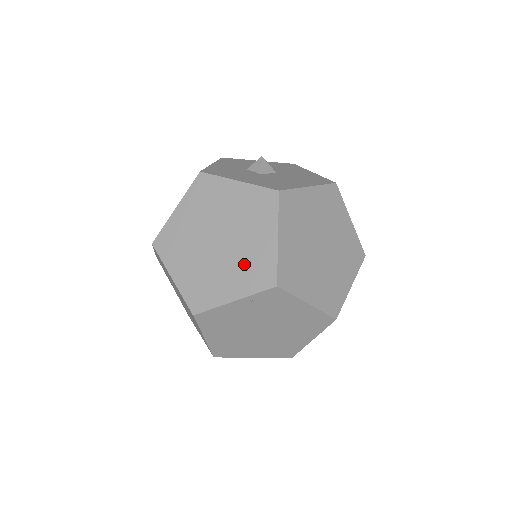
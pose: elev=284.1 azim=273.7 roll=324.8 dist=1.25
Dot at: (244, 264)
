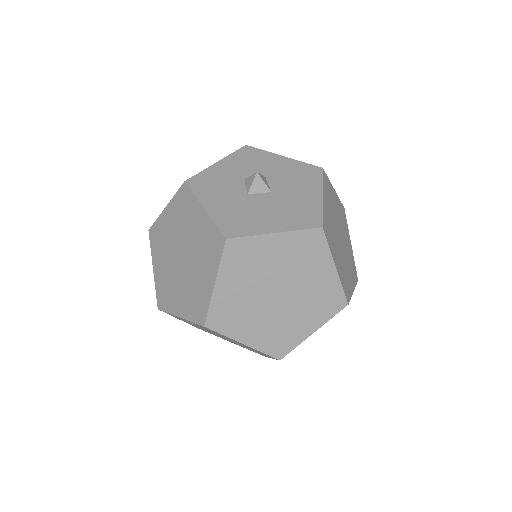
Dot at: (191, 291)
